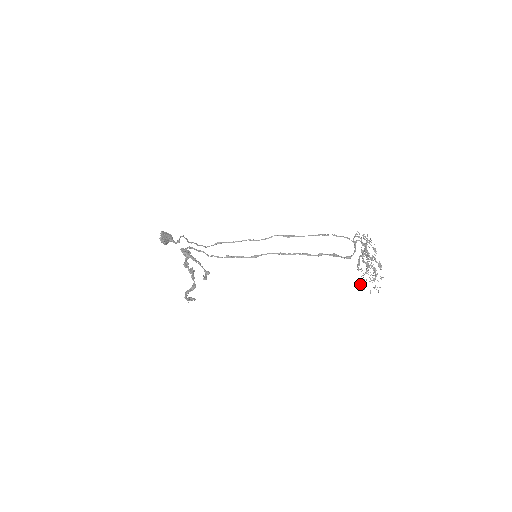
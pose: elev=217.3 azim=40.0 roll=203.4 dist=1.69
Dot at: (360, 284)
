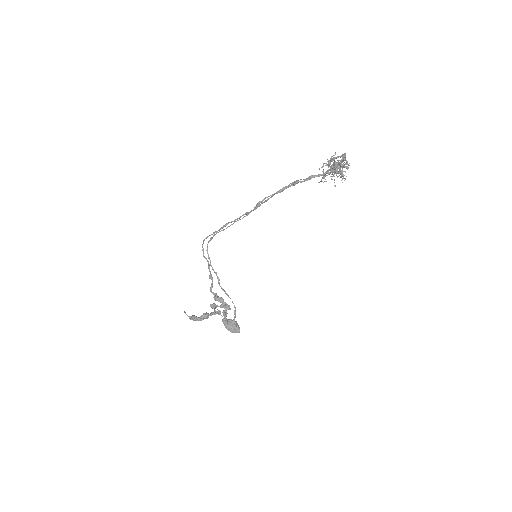
Dot at: occluded
